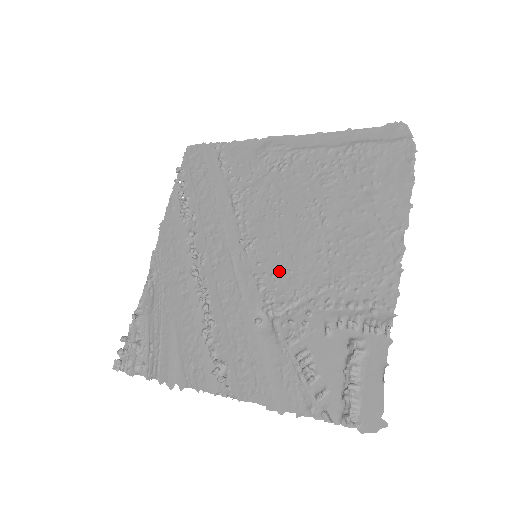
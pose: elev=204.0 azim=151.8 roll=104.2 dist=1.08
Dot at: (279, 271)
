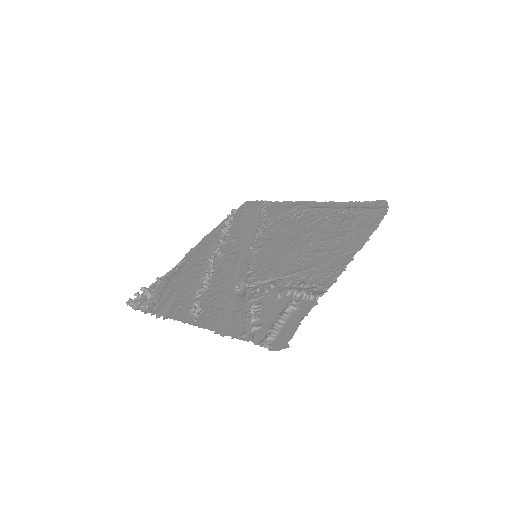
Dot at: (266, 264)
